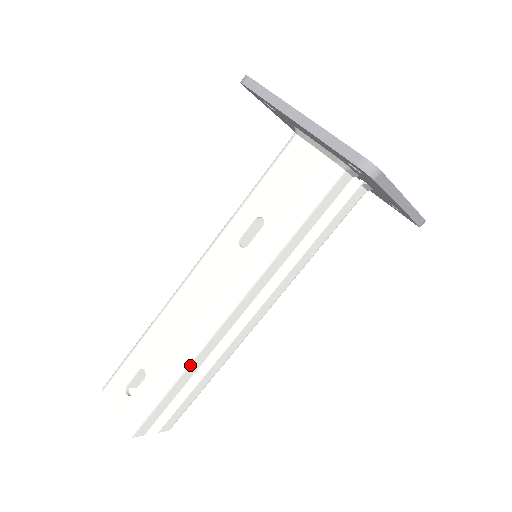
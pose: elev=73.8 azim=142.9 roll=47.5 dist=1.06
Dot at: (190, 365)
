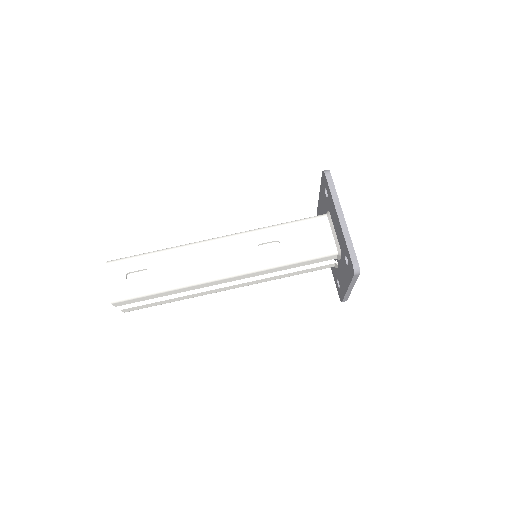
Dot at: (181, 288)
